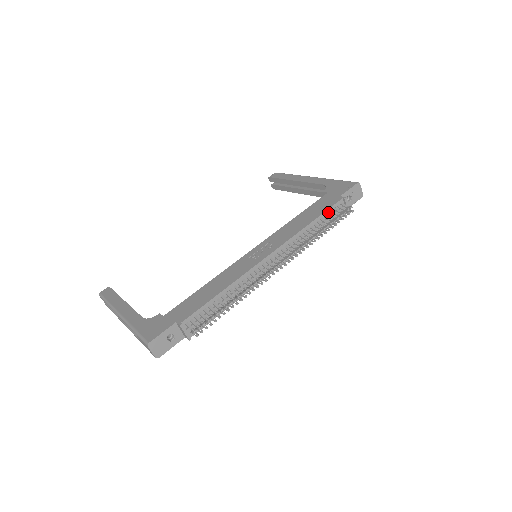
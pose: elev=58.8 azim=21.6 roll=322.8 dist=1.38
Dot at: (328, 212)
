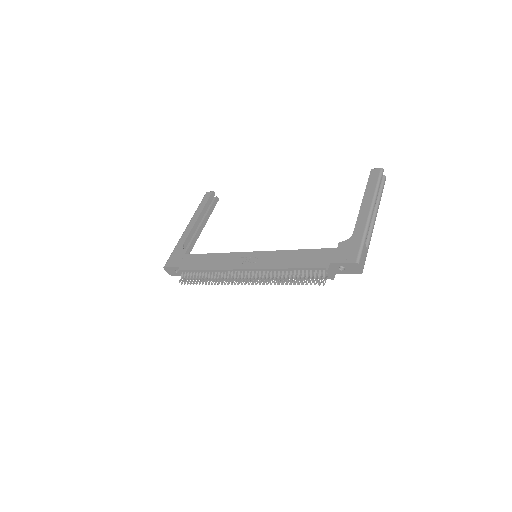
Dot at: (308, 269)
